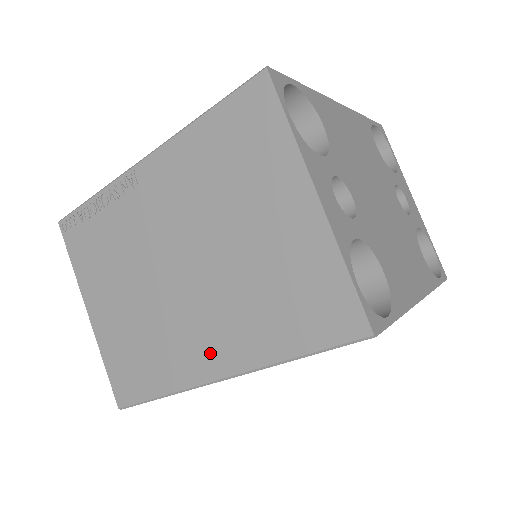
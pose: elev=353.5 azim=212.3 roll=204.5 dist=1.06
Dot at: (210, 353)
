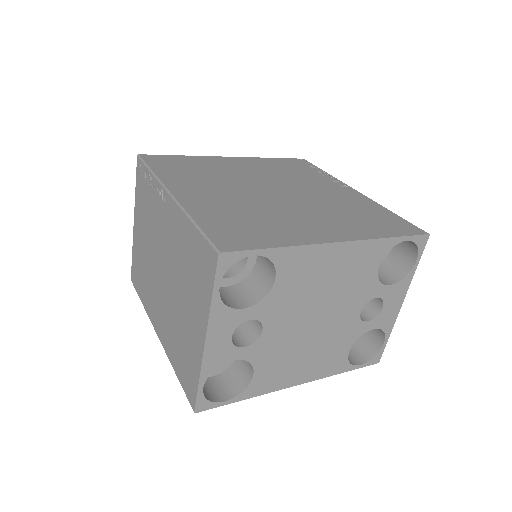
Dot at: (158, 320)
